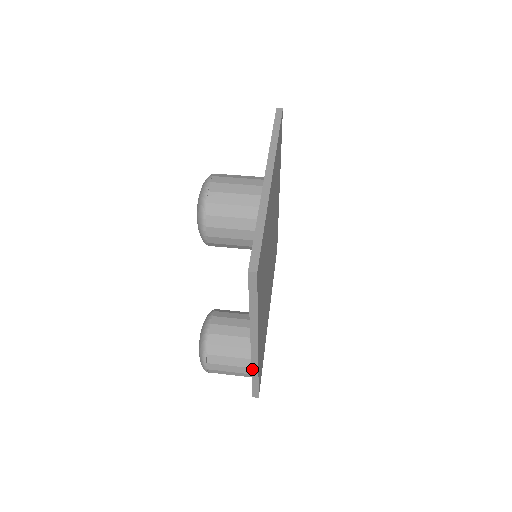
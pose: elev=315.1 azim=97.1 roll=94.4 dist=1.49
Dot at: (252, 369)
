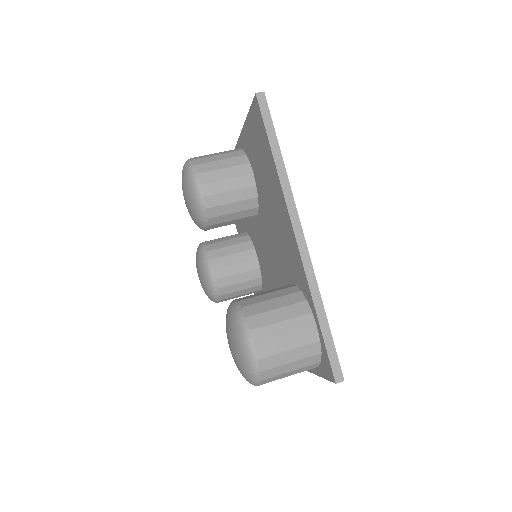
Dot at: (311, 292)
